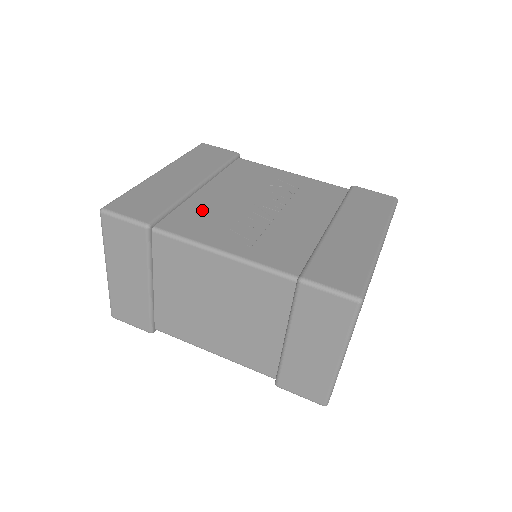
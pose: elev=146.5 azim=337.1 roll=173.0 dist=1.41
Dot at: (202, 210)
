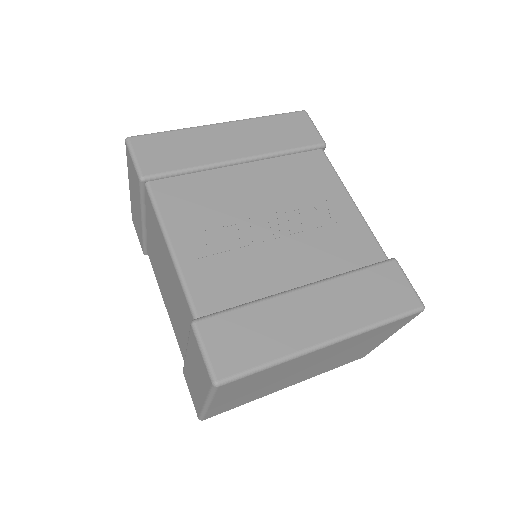
Dot at: (208, 190)
